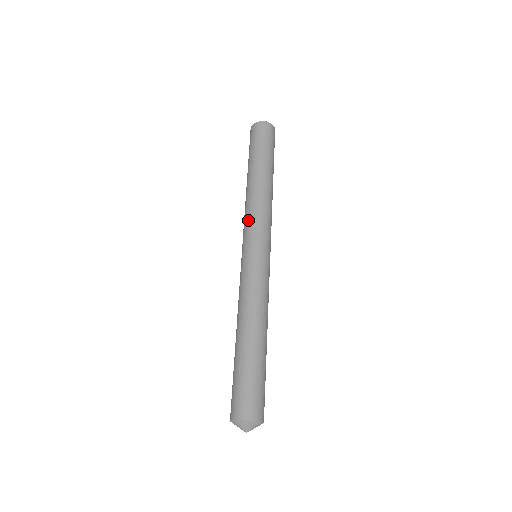
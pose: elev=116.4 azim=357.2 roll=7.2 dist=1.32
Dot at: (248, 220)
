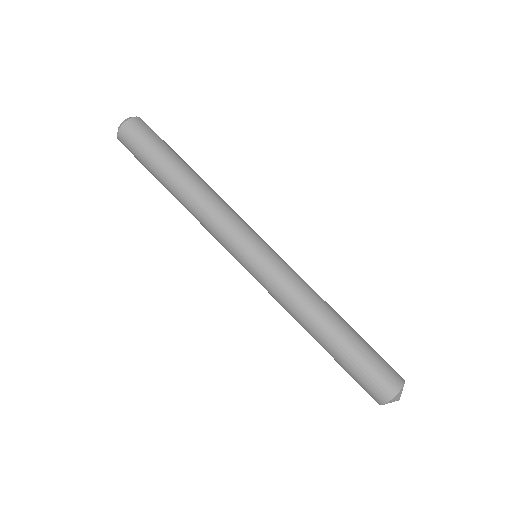
Dot at: (220, 230)
